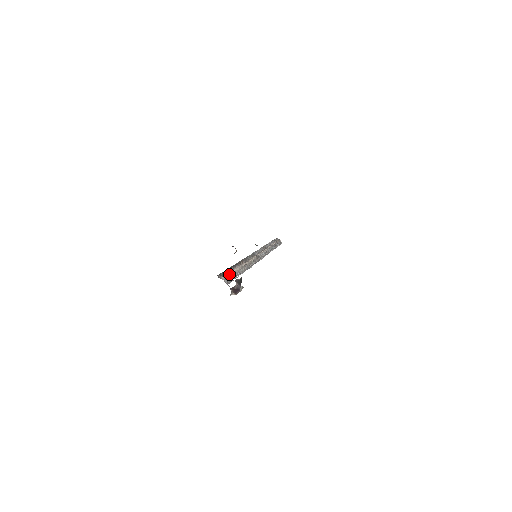
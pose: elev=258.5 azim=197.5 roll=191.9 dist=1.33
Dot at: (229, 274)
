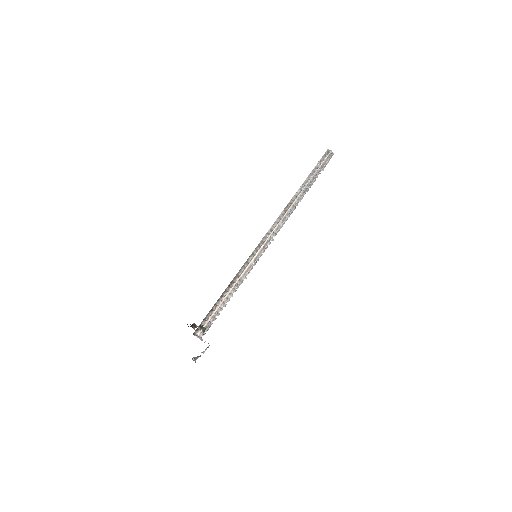
Dot at: (209, 319)
